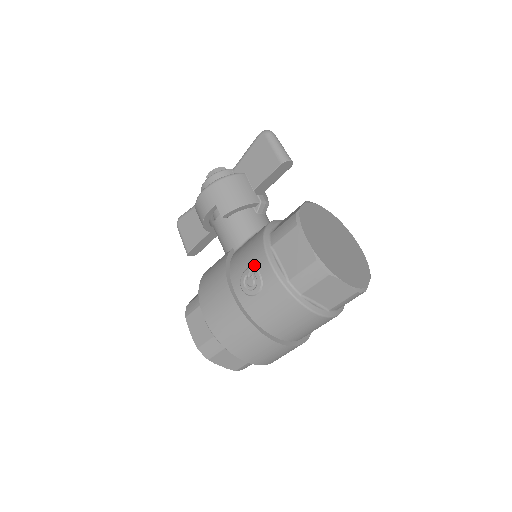
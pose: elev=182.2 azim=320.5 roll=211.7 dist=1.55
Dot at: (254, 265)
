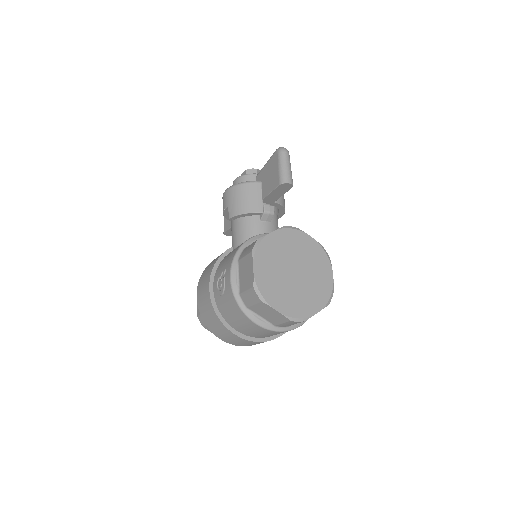
Dot at: (224, 271)
